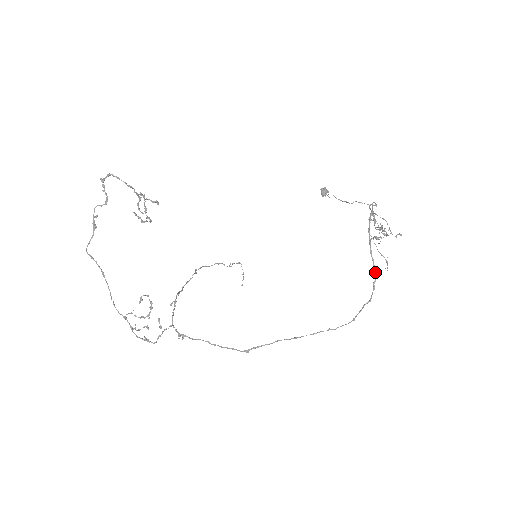
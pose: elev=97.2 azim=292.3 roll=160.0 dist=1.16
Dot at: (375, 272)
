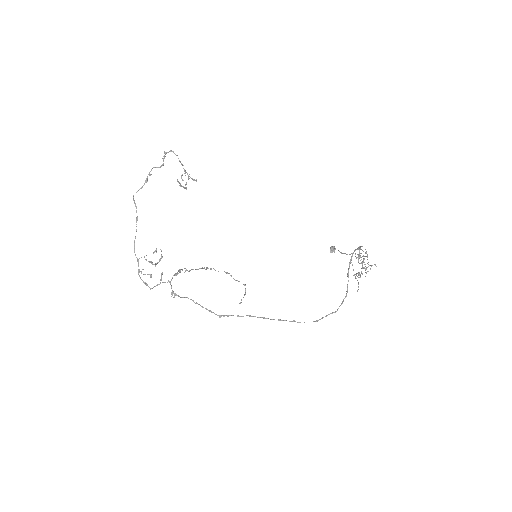
Dot at: (347, 291)
